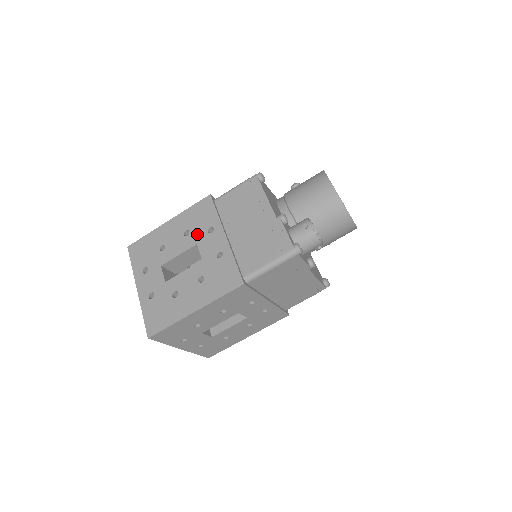
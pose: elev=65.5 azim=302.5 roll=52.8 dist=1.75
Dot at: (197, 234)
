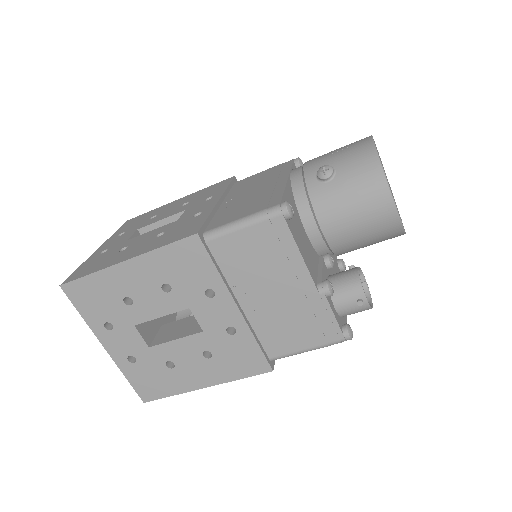
Dot at: (186, 294)
